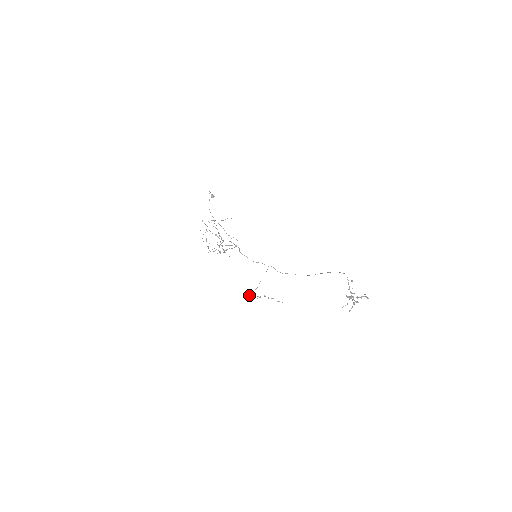
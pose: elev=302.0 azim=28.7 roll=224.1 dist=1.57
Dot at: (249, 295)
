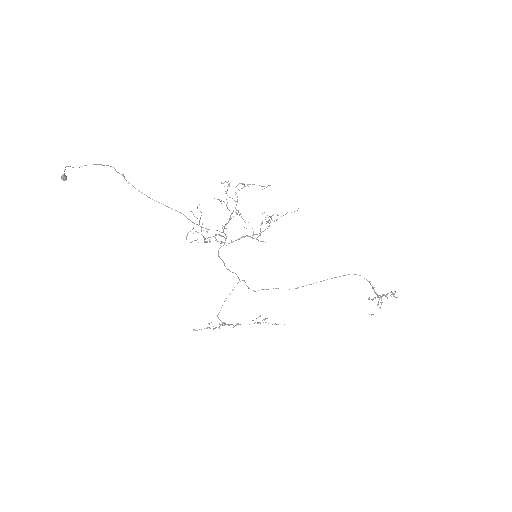
Dot at: (222, 323)
